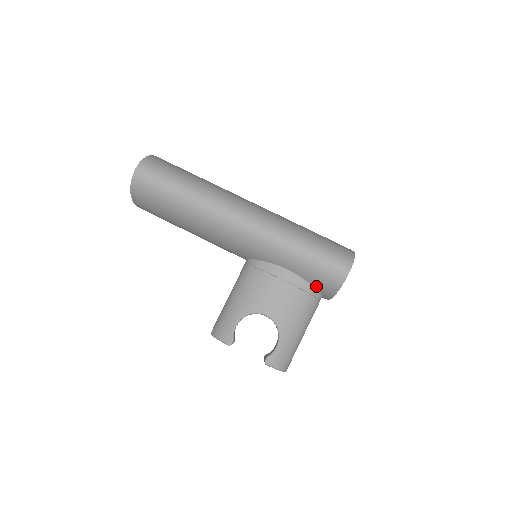
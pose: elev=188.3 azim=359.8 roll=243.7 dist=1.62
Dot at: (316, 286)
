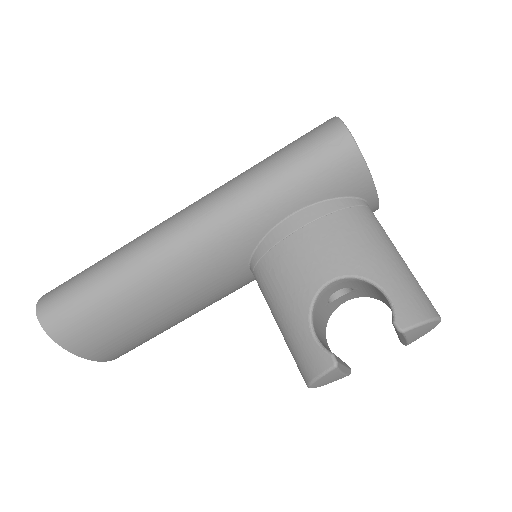
Dot at: (341, 193)
